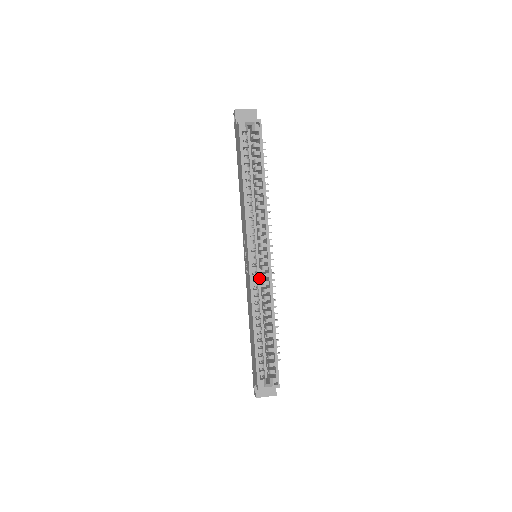
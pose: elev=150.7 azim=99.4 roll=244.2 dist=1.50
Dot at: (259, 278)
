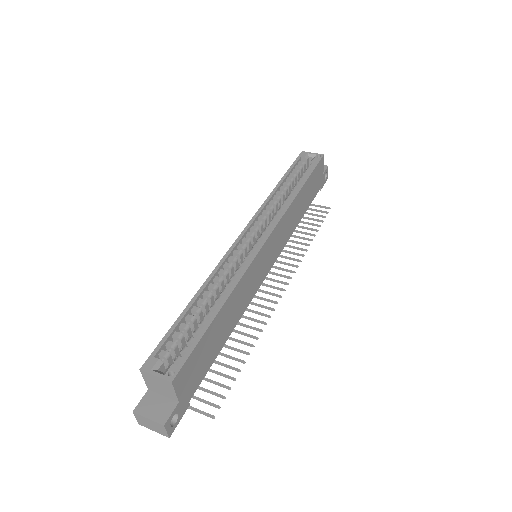
Dot at: occluded
